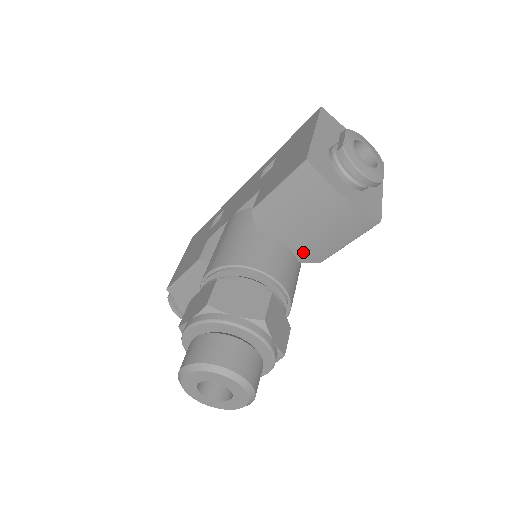
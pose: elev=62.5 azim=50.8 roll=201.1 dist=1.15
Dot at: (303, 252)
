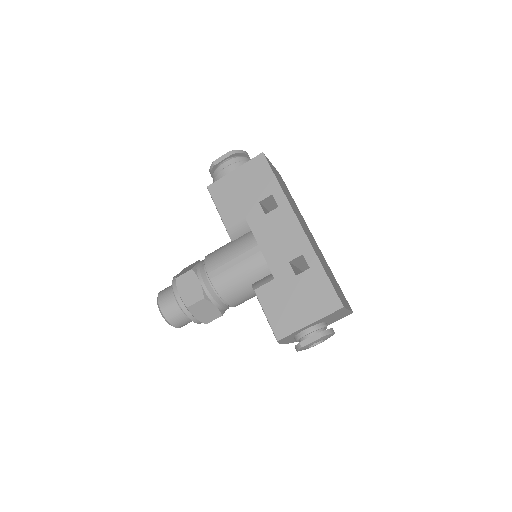
Dot at: occluded
